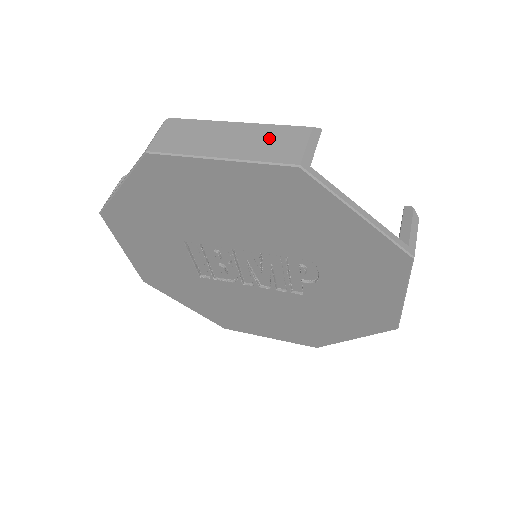
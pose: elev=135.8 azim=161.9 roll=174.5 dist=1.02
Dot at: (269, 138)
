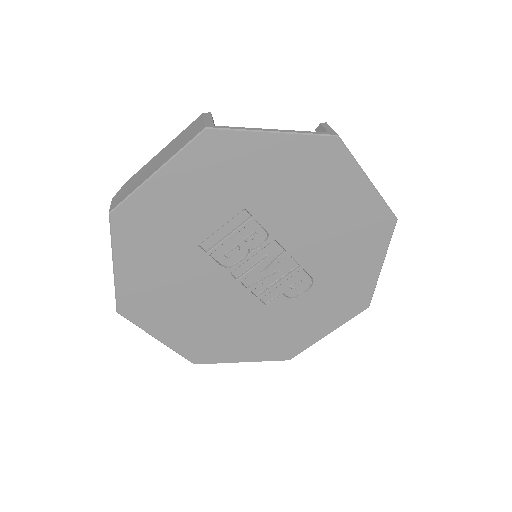
Dot at: occluded
